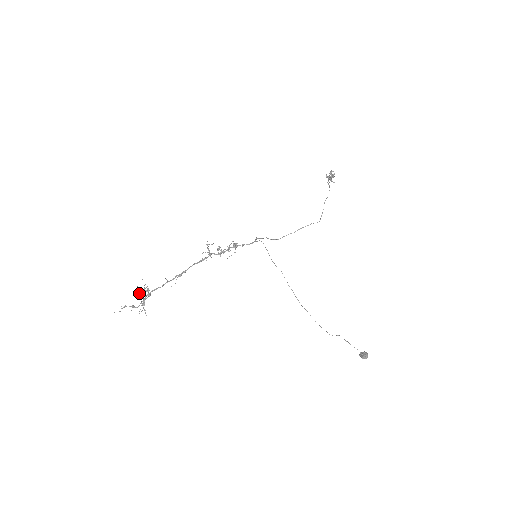
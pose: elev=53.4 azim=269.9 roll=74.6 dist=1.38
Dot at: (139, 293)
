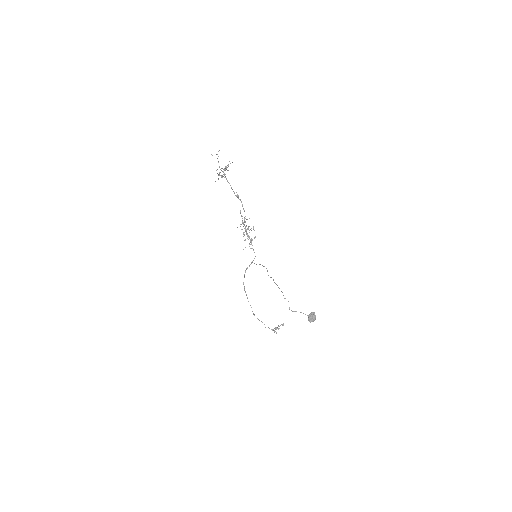
Dot at: occluded
